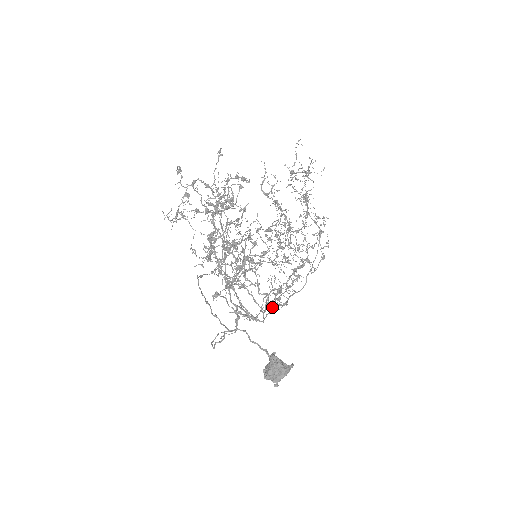
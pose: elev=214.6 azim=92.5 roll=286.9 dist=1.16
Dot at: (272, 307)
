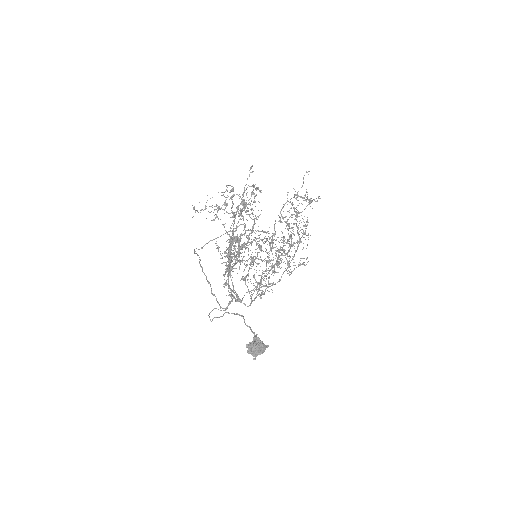
Dot at: occluded
